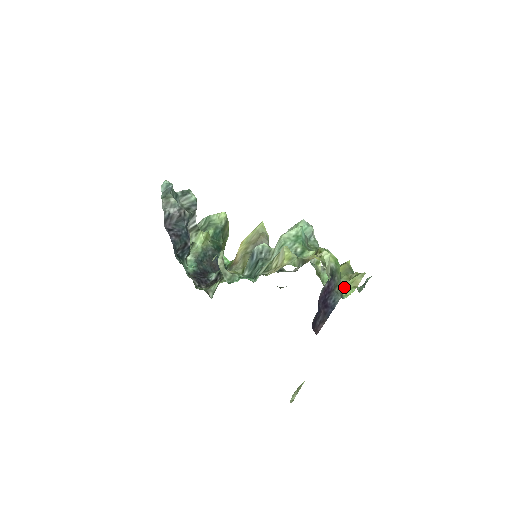
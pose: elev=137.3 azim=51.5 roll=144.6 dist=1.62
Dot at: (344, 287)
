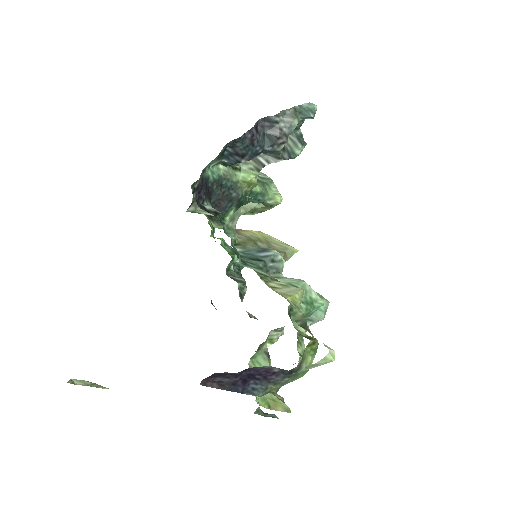
Dot at: occluded
